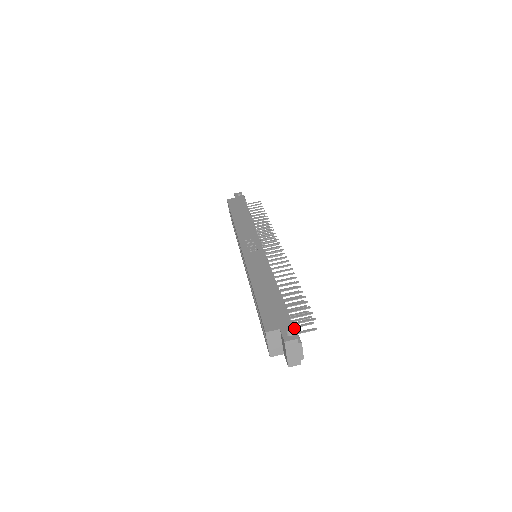
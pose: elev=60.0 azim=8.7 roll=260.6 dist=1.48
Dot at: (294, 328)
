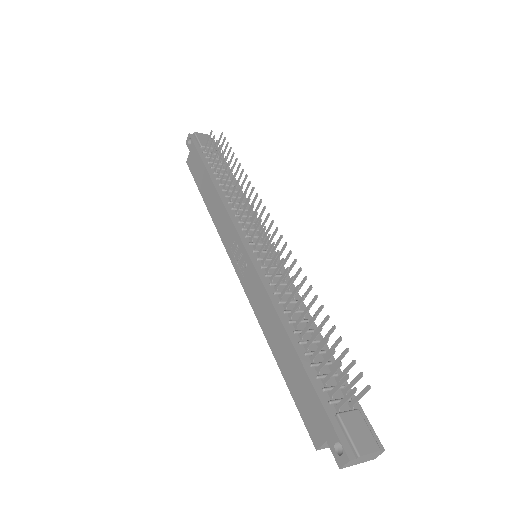
Dot at: (340, 425)
